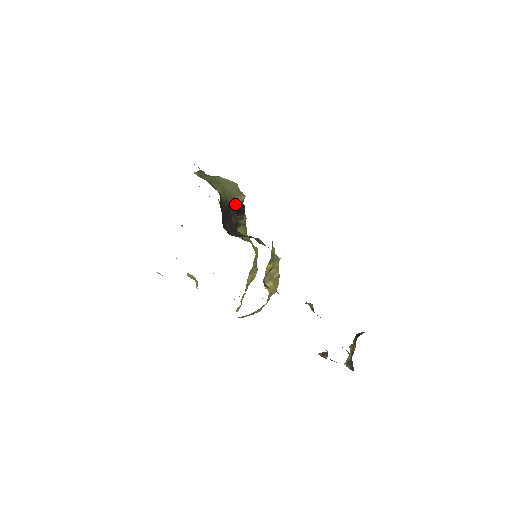
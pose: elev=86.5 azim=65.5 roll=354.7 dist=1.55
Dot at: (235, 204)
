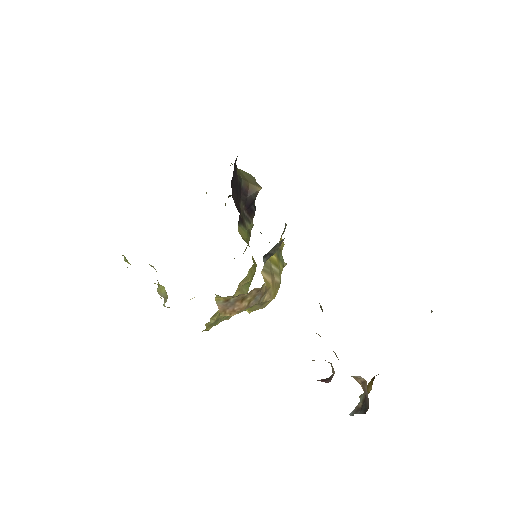
Dot at: (248, 191)
